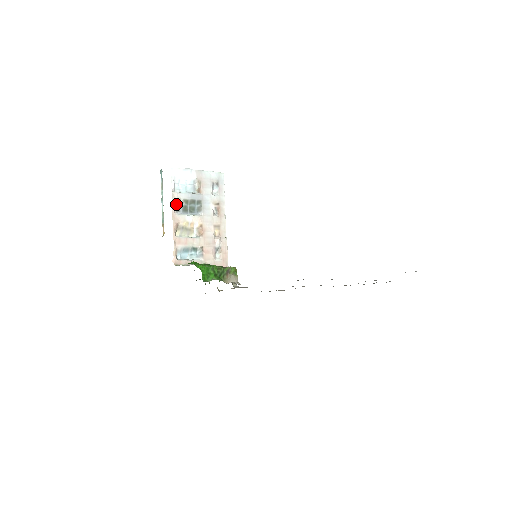
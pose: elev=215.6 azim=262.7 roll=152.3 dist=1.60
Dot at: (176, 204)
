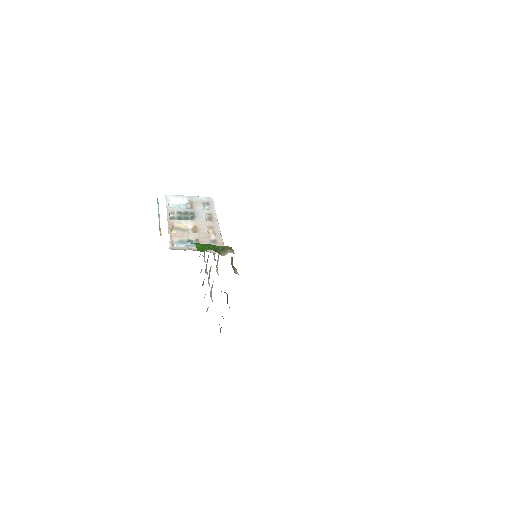
Dot at: (171, 215)
